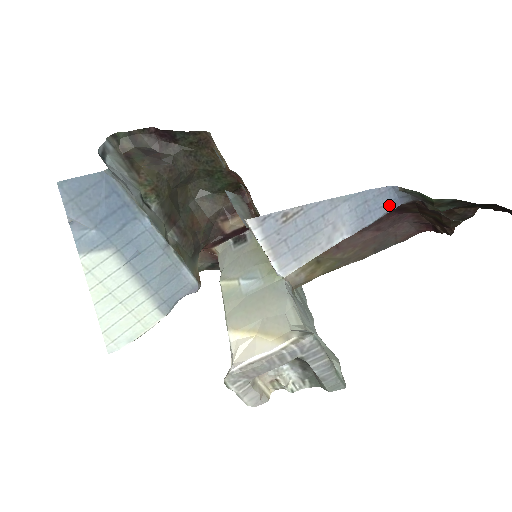
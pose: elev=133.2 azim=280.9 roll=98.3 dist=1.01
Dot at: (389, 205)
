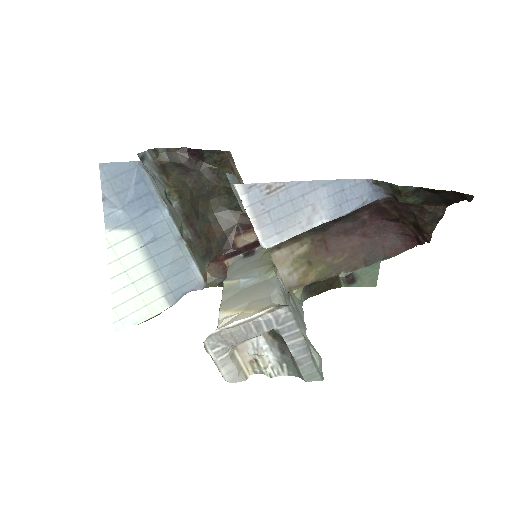
Dot at: (364, 197)
